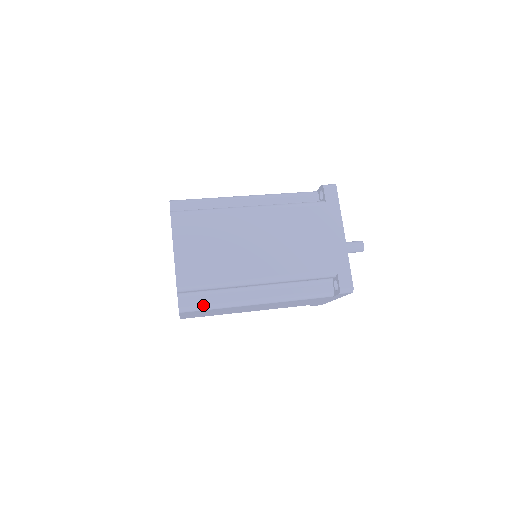
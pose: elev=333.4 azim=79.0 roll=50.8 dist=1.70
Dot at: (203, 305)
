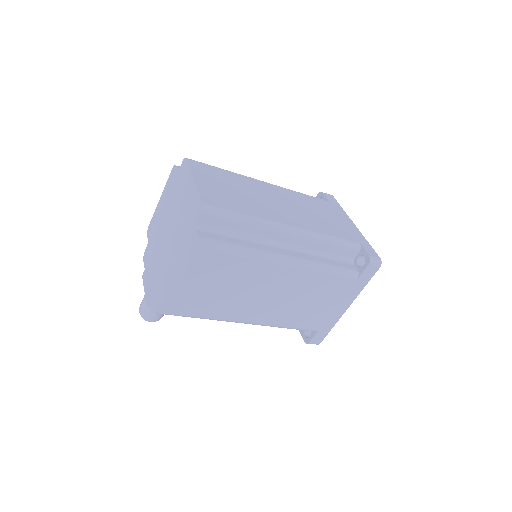
Dot at: (227, 244)
